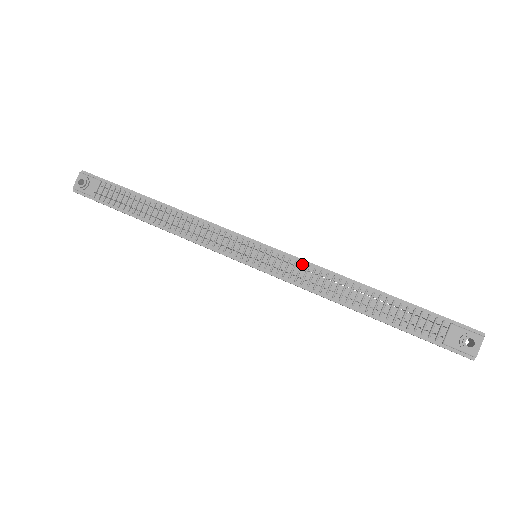
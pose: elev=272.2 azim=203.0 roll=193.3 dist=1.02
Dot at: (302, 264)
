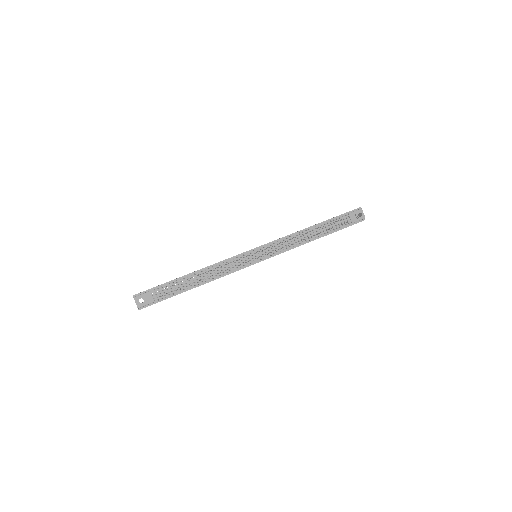
Dot at: (281, 241)
